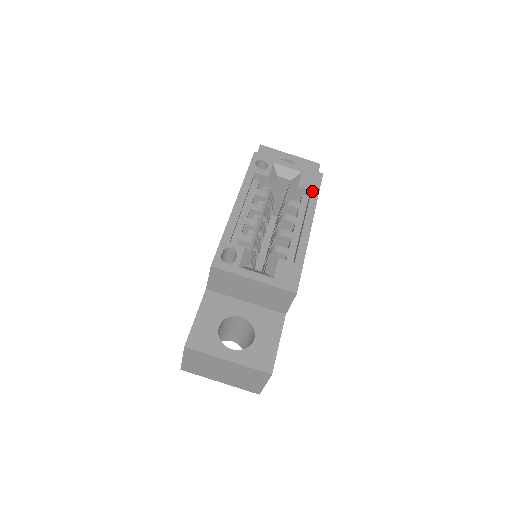
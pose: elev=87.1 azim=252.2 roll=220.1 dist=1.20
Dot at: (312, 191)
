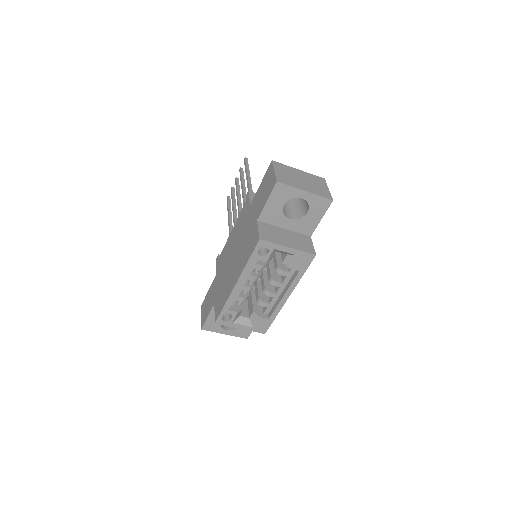
Dot at: (300, 272)
